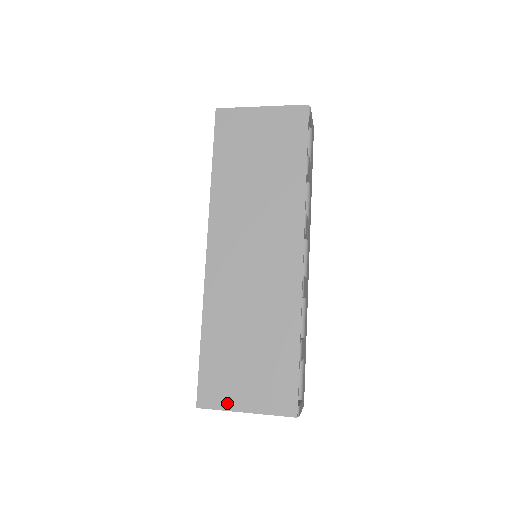
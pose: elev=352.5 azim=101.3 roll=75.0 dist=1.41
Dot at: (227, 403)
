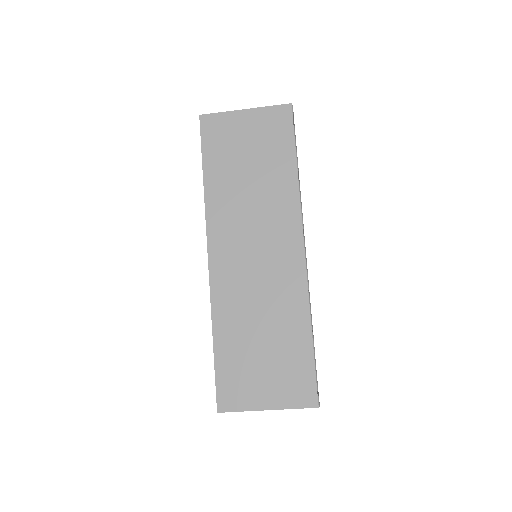
Dot at: (248, 403)
